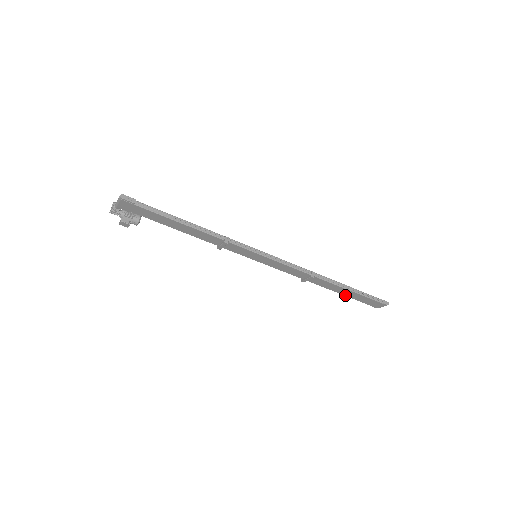
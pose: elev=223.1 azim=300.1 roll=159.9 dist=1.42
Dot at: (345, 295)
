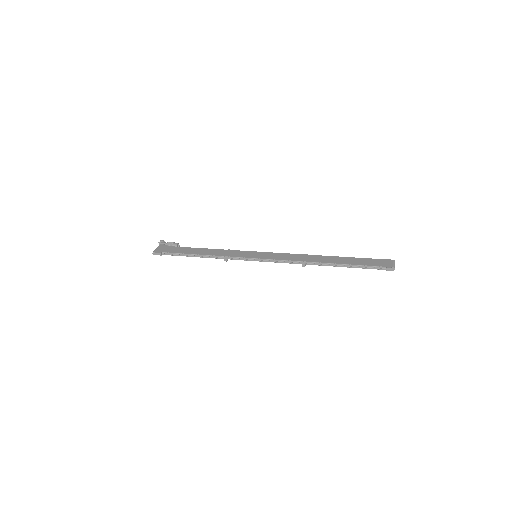
Dot at: occluded
